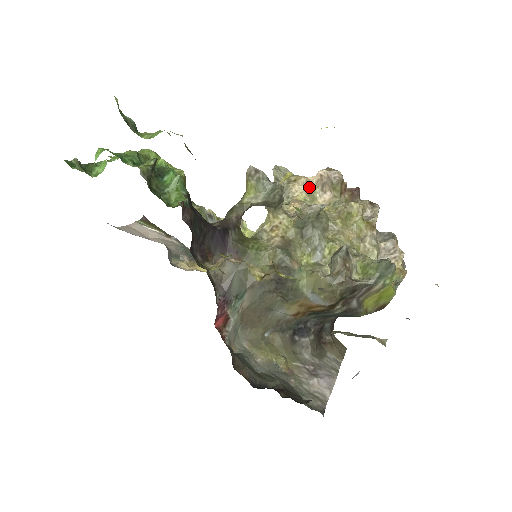
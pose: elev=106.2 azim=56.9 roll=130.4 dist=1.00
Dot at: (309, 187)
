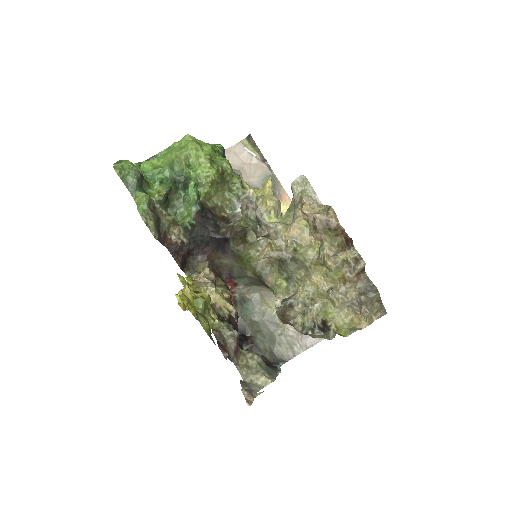
Dot at: (309, 219)
